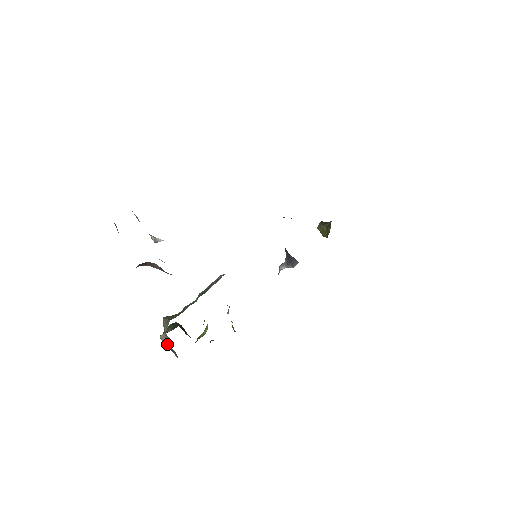
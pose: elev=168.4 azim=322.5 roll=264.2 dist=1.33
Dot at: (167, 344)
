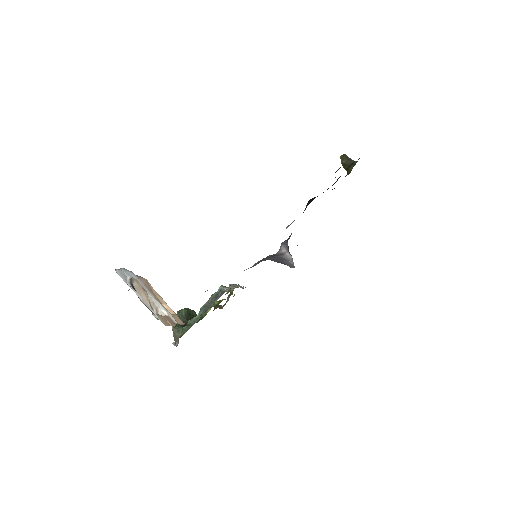
Dot at: (177, 343)
